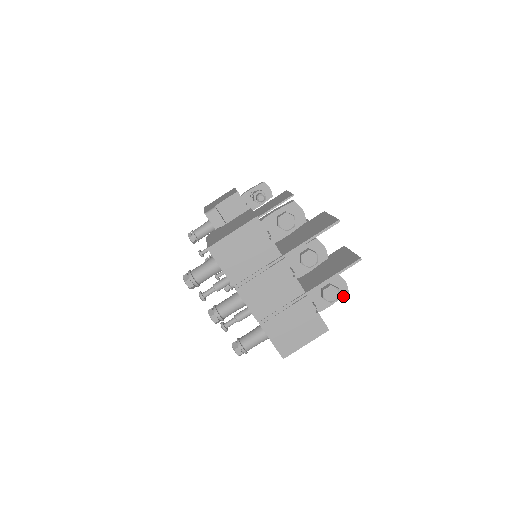
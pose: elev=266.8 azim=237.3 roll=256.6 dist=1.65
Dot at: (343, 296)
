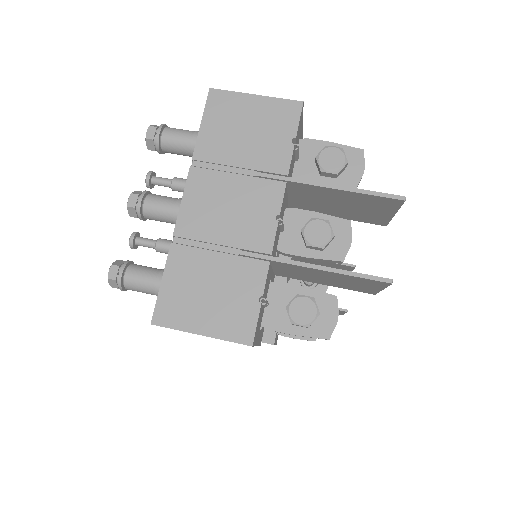
Dot at: (316, 337)
